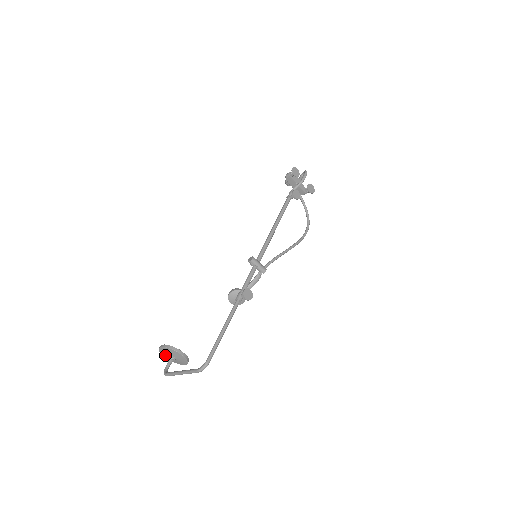
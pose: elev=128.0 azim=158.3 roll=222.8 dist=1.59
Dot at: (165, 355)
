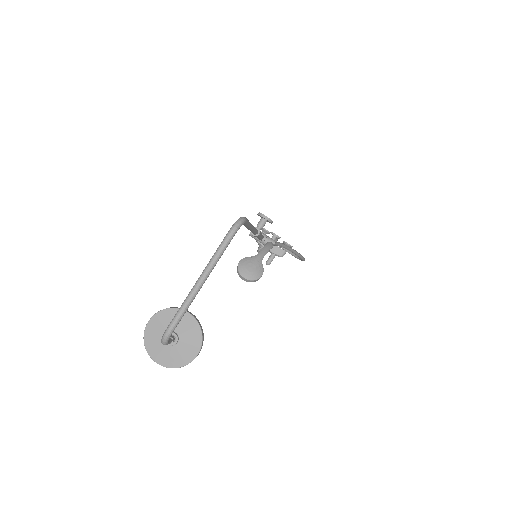
Dot at: (156, 347)
